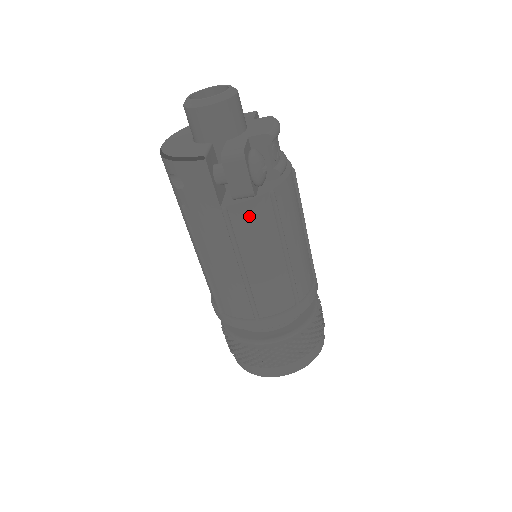
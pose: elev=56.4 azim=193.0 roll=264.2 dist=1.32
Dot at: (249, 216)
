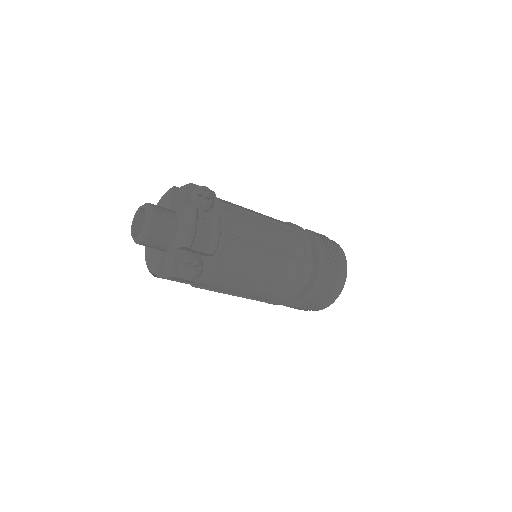
Dot at: (210, 284)
